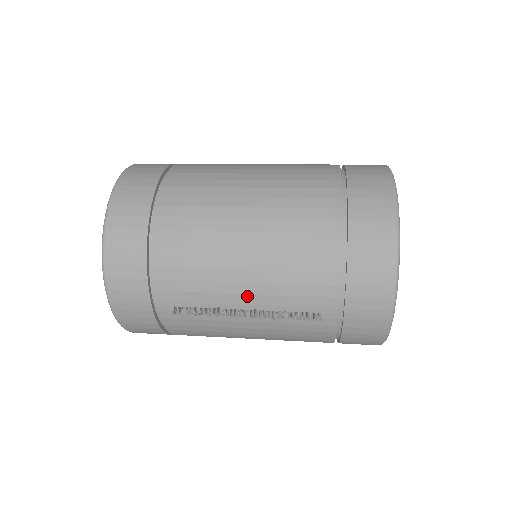
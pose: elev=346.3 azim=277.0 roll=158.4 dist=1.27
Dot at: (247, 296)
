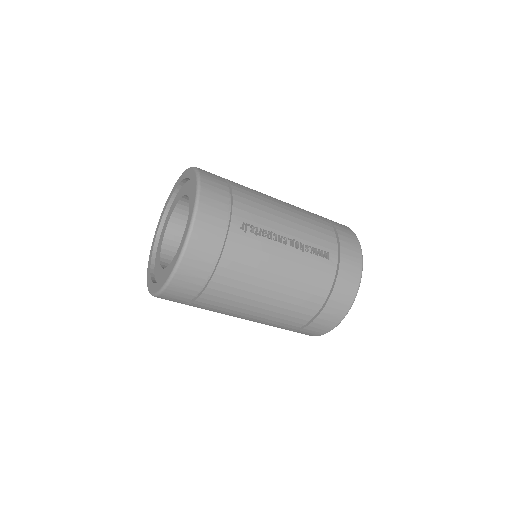
Dot at: (289, 229)
